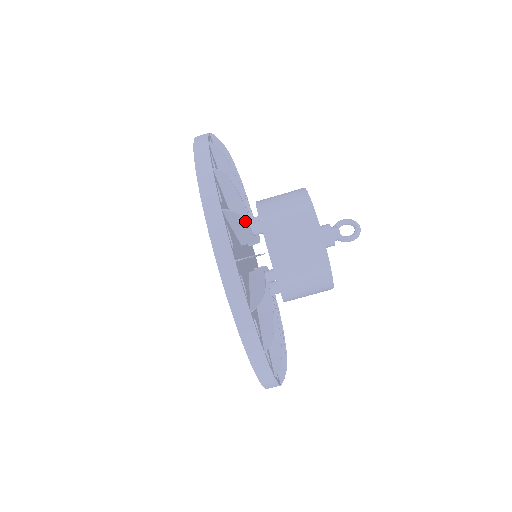
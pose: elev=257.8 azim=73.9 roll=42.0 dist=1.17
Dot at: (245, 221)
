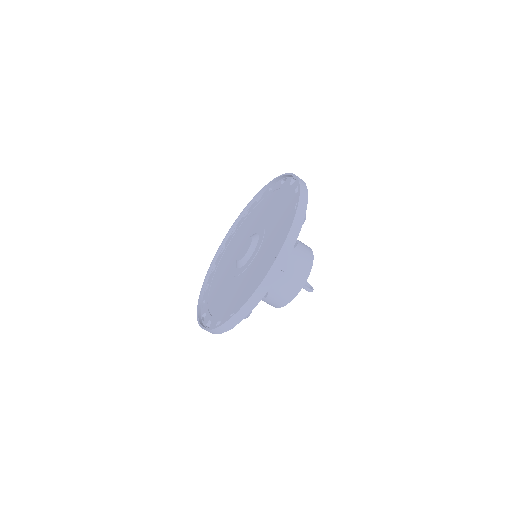
Dot at: occluded
